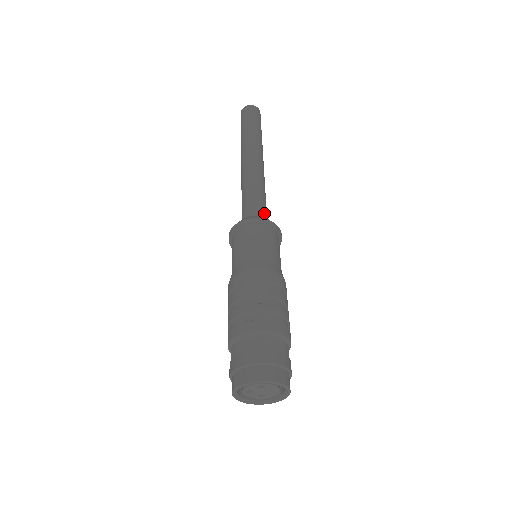
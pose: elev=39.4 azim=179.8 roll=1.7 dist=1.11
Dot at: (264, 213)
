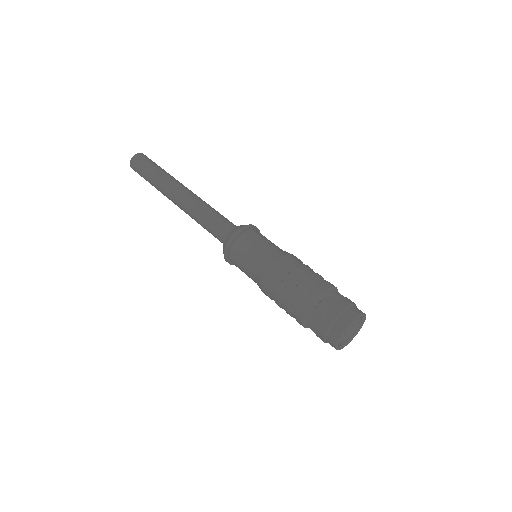
Dot at: occluded
